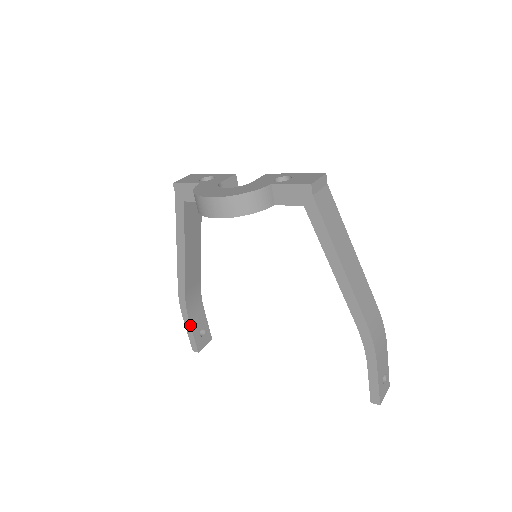
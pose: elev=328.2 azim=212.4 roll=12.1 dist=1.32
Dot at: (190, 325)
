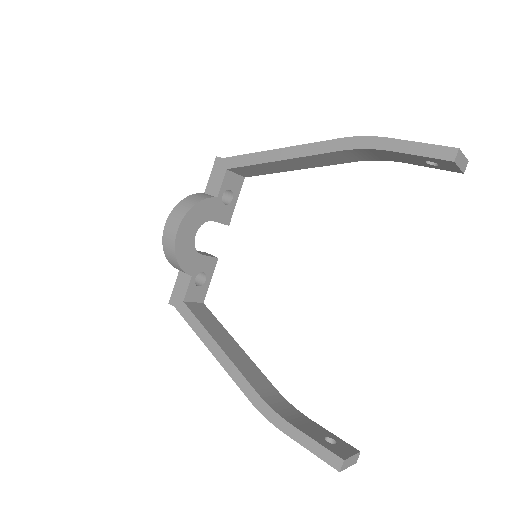
Dot at: (298, 430)
